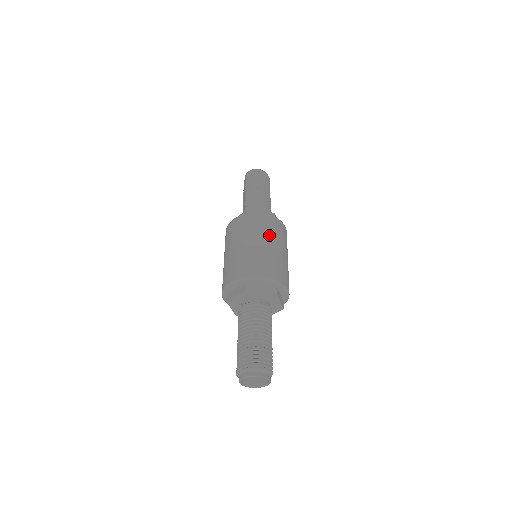
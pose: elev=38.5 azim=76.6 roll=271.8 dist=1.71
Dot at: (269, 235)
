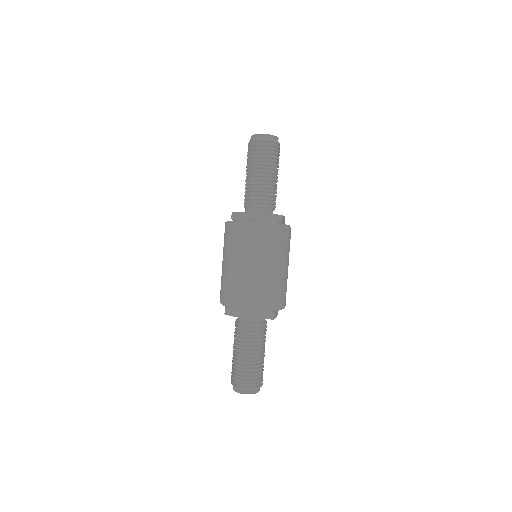
Dot at: (274, 255)
